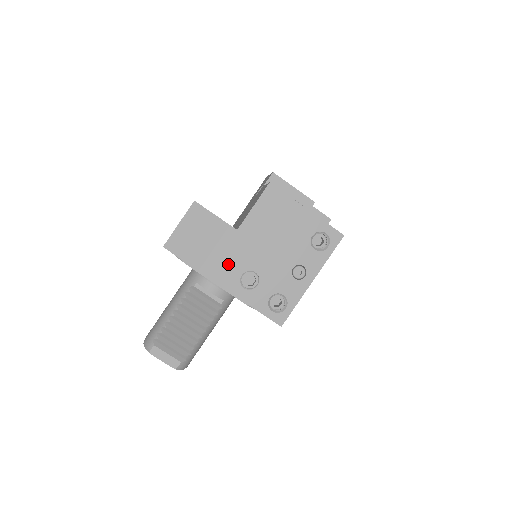
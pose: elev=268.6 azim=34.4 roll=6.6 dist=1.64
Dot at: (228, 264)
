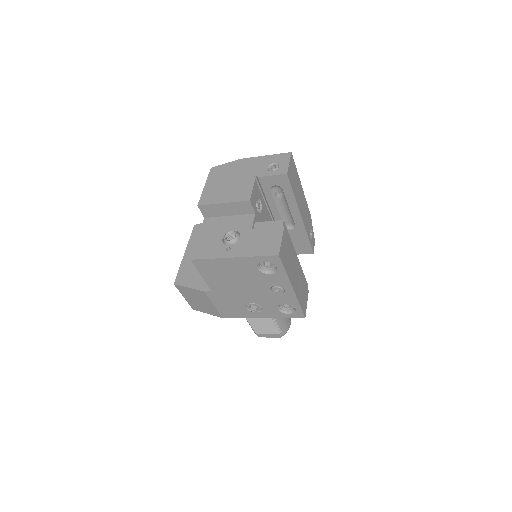
Dot at: (231, 307)
